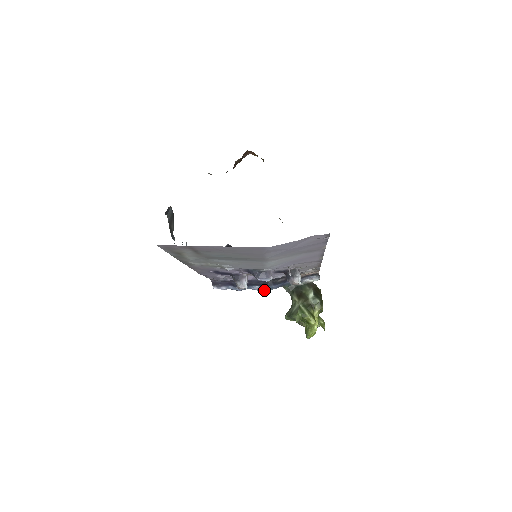
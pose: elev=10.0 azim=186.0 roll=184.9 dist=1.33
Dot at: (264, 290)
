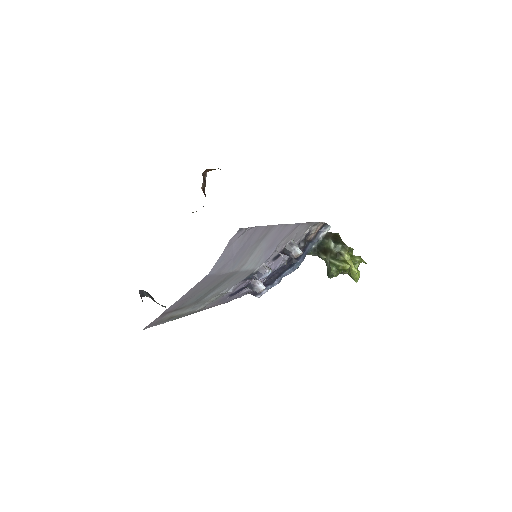
Dot at: occluded
